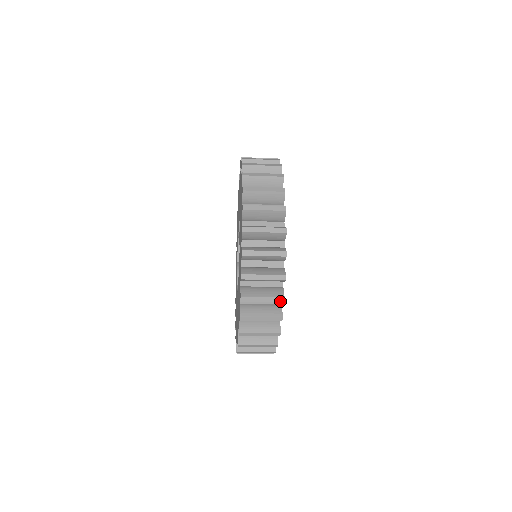
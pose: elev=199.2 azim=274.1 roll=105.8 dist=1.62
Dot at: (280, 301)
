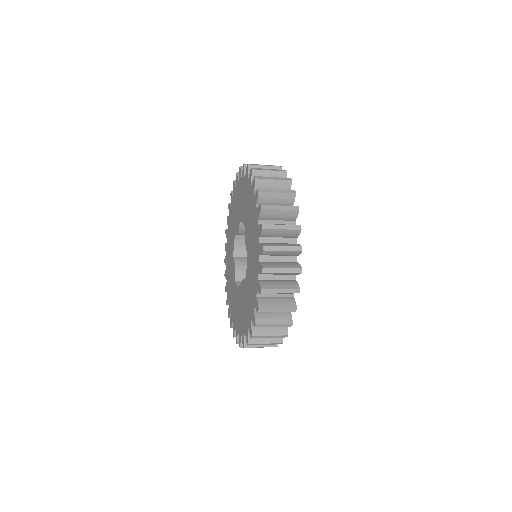
Dot at: (293, 311)
